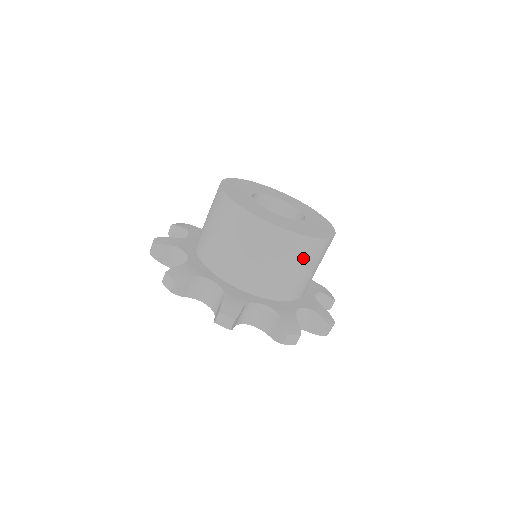
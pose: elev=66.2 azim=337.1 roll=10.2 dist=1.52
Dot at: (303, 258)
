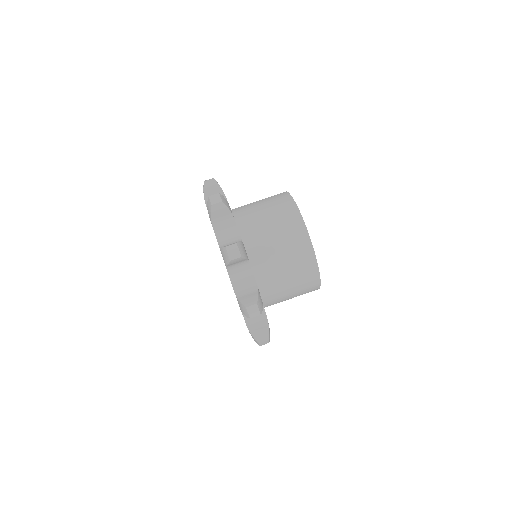
Dot at: (302, 293)
